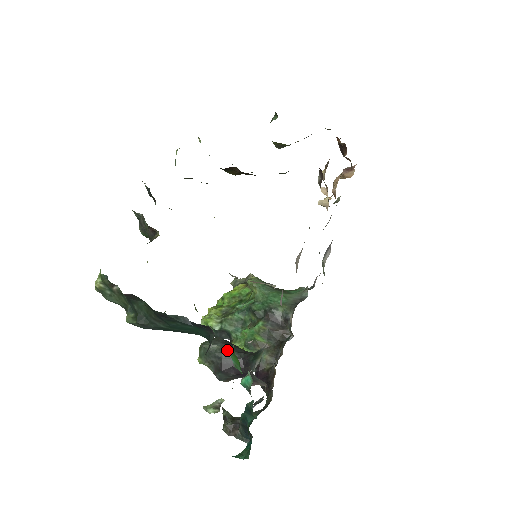
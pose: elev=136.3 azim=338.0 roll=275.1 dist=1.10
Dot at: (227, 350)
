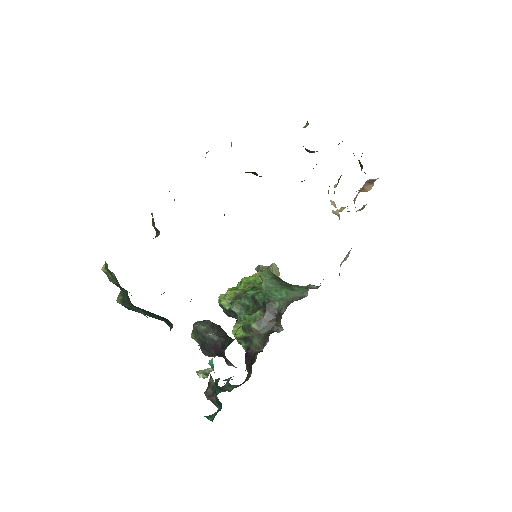
Dot at: (211, 333)
